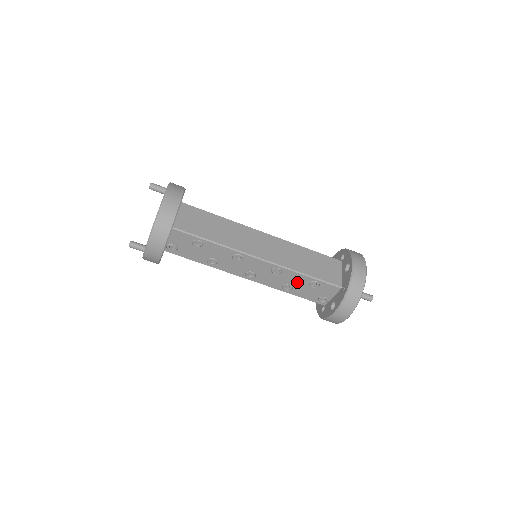
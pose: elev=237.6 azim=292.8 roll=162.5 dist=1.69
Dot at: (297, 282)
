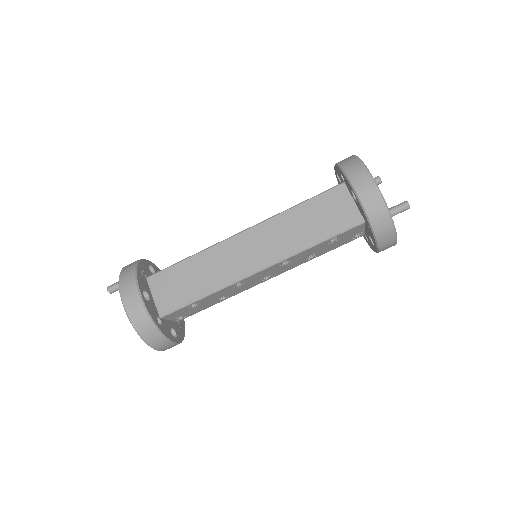
Dot at: (315, 251)
